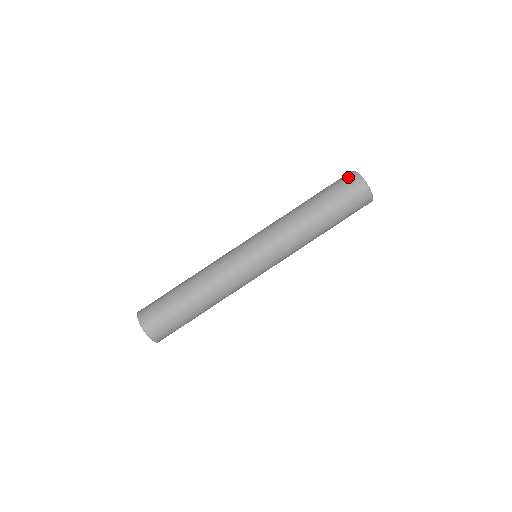
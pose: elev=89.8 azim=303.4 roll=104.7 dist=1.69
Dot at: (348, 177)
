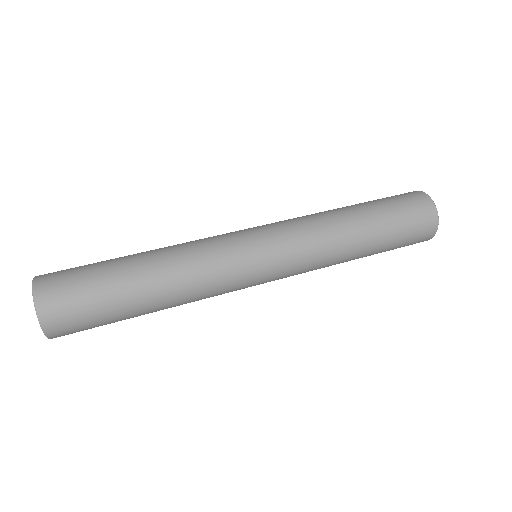
Dot at: occluded
